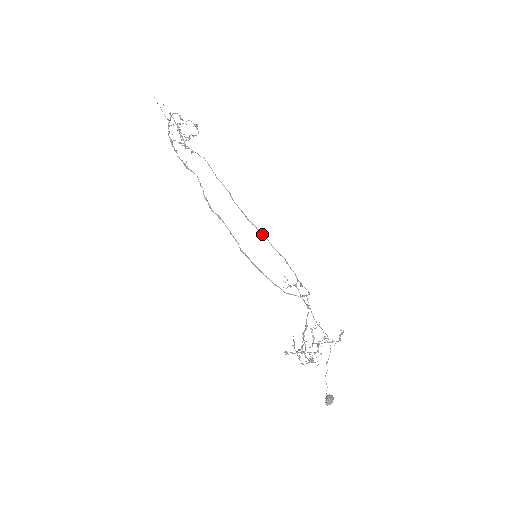
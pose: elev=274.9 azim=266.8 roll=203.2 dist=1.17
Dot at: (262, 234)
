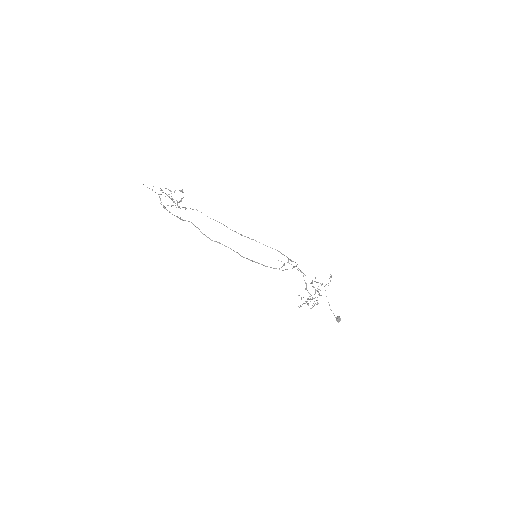
Dot at: (256, 241)
